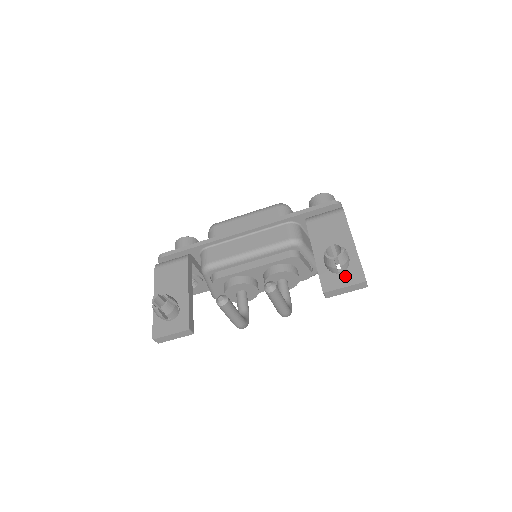
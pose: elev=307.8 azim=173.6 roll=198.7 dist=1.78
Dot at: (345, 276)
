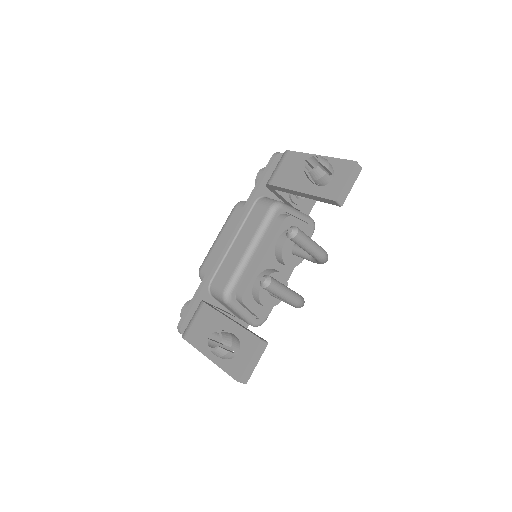
Dot at: (338, 176)
